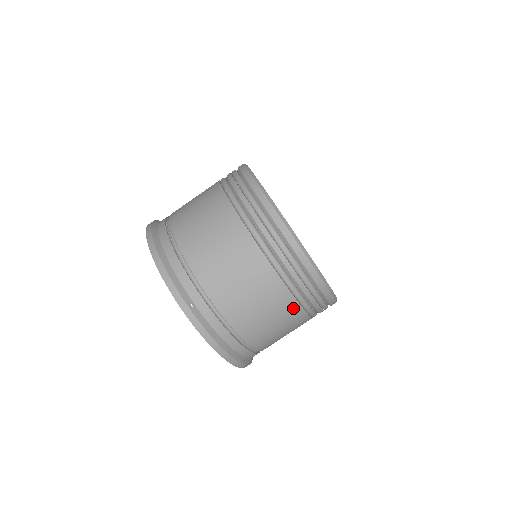
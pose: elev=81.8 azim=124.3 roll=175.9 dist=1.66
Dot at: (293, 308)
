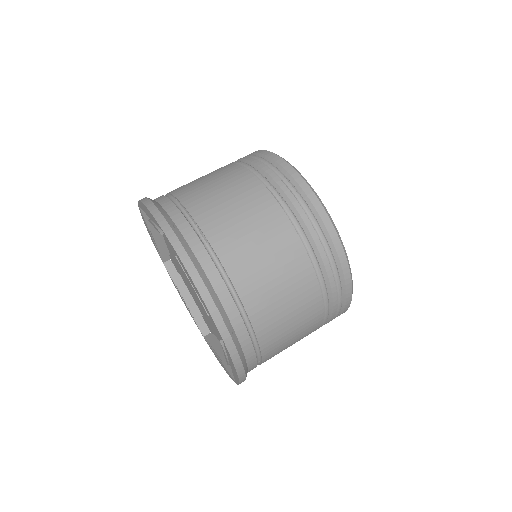
Dot at: (315, 328)
